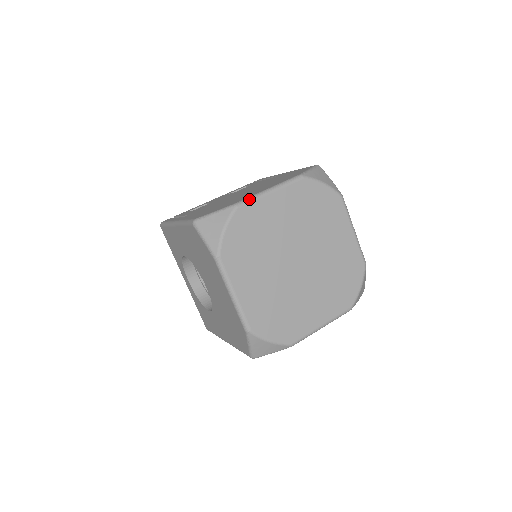
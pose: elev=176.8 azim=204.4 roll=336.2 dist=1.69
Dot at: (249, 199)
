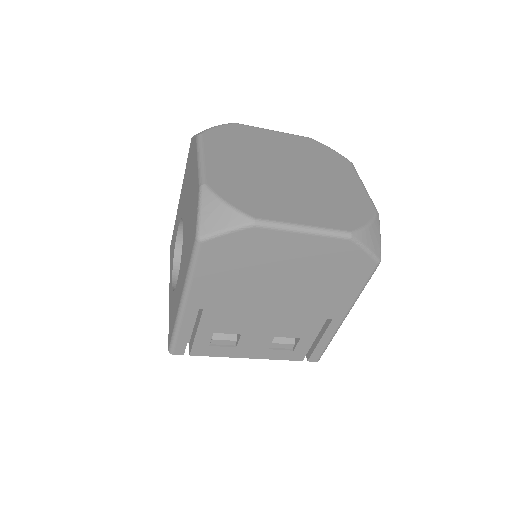
Dot at: (250, 126)
